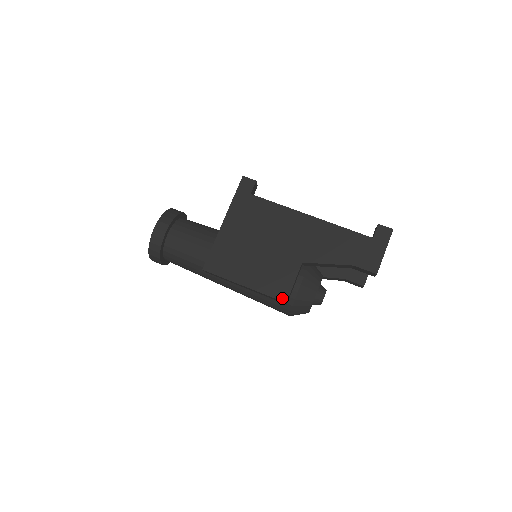
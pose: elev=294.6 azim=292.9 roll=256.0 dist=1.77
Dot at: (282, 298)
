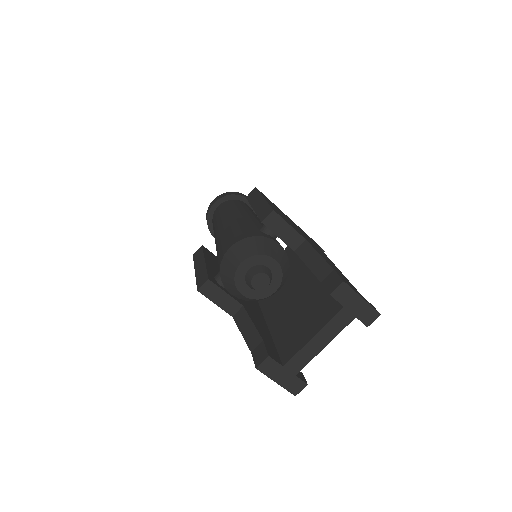
Dot at: (274, 210)
